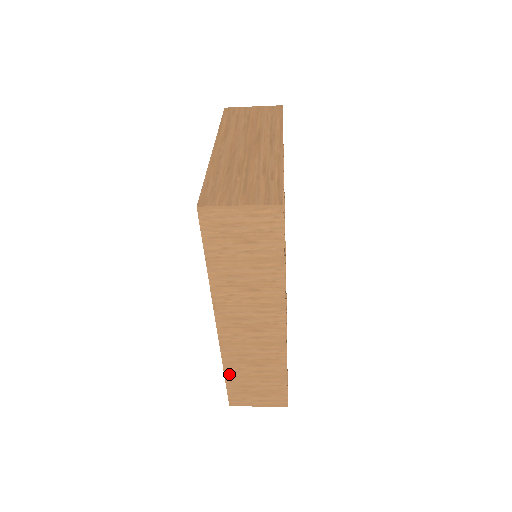
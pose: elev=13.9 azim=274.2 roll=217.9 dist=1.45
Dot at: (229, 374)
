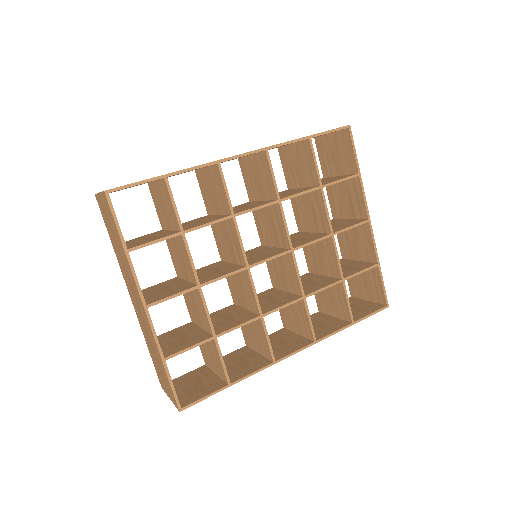
Dot at: occluded
